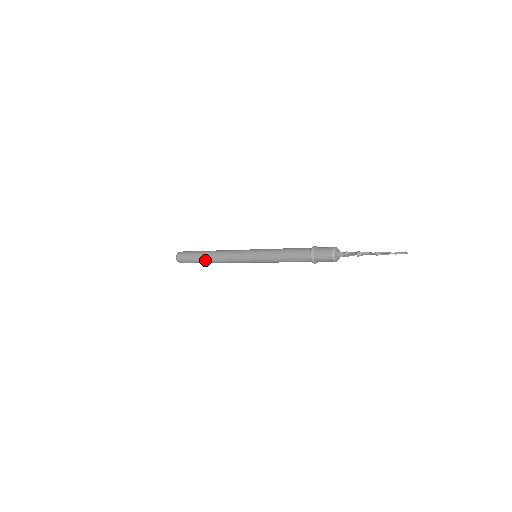
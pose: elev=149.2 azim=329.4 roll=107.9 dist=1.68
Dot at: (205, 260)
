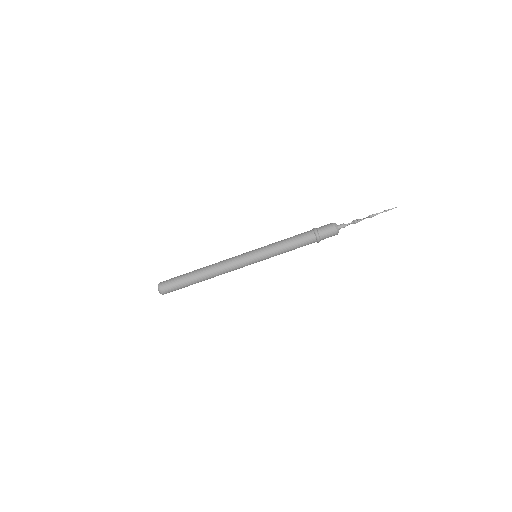
Dot at: (198, 275)
